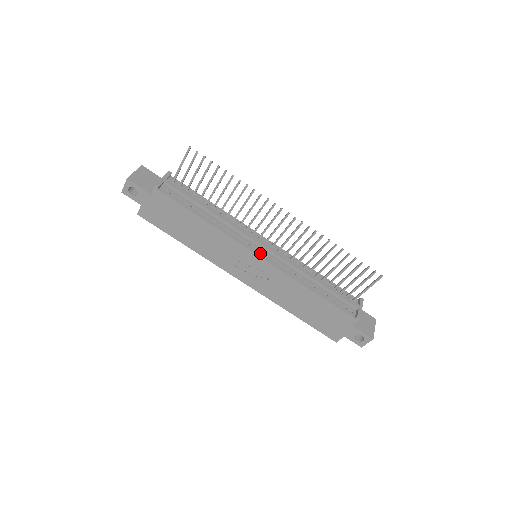
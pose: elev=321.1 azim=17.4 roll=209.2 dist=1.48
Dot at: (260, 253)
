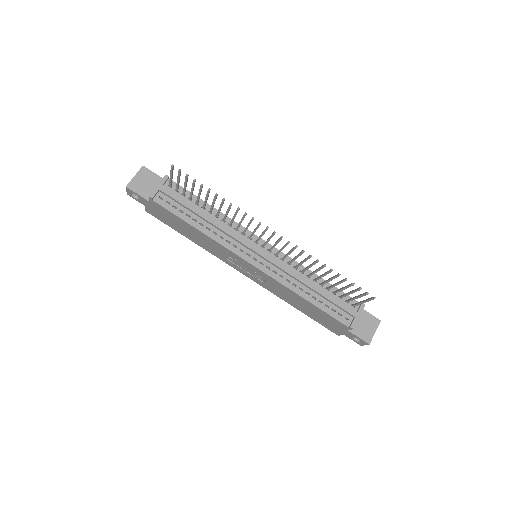
Dot at: (254, 261)
